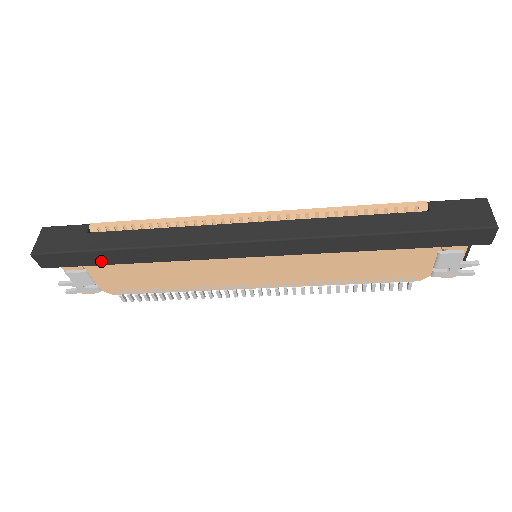
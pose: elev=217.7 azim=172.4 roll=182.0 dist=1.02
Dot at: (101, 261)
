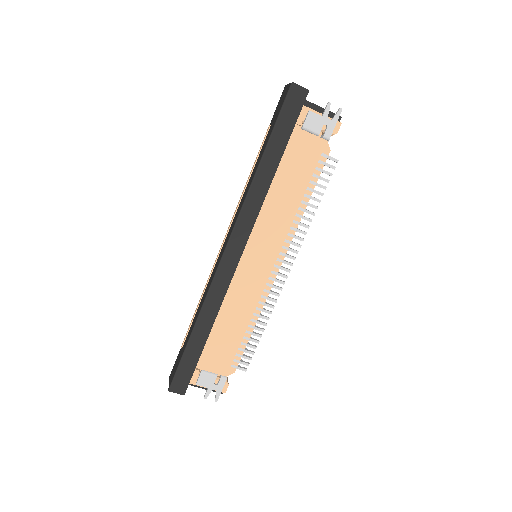
Dot at: (197, 353)
